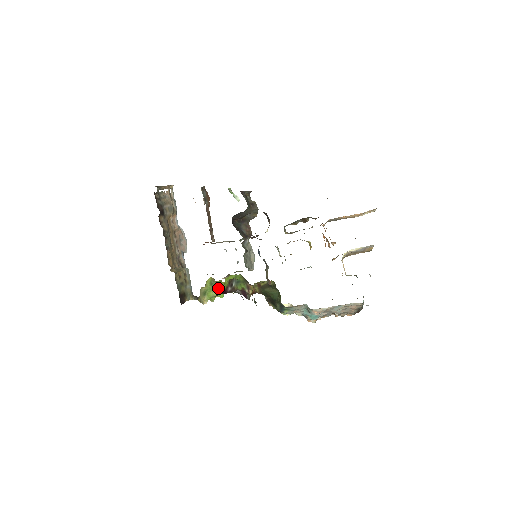
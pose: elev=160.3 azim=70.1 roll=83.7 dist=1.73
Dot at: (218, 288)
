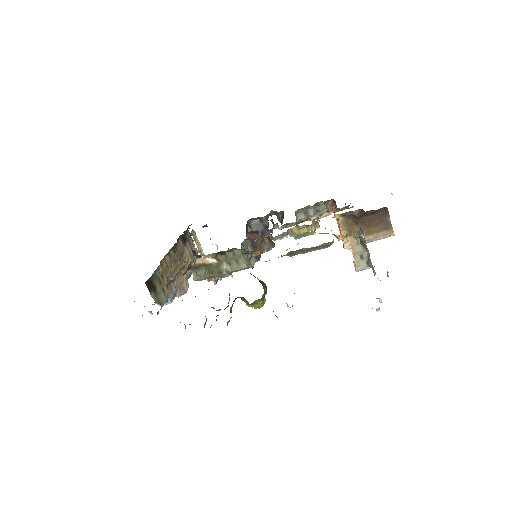
Dot at: occluded
